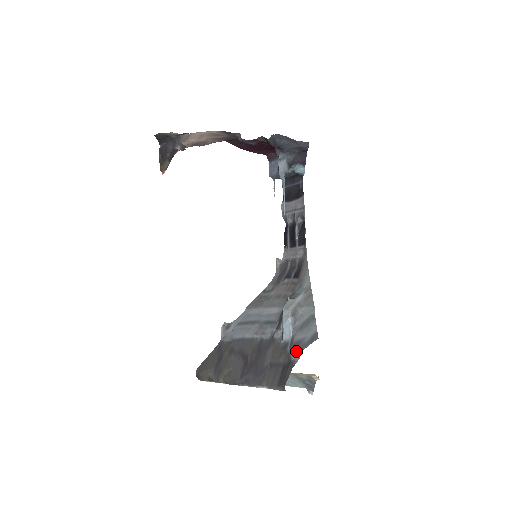
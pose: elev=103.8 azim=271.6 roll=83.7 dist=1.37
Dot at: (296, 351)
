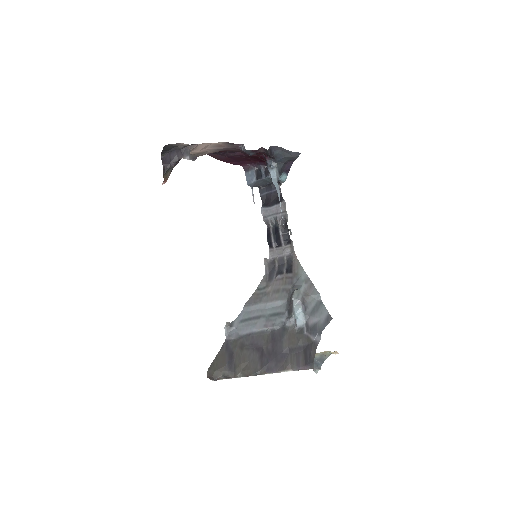
Dot at: (315, 333)
